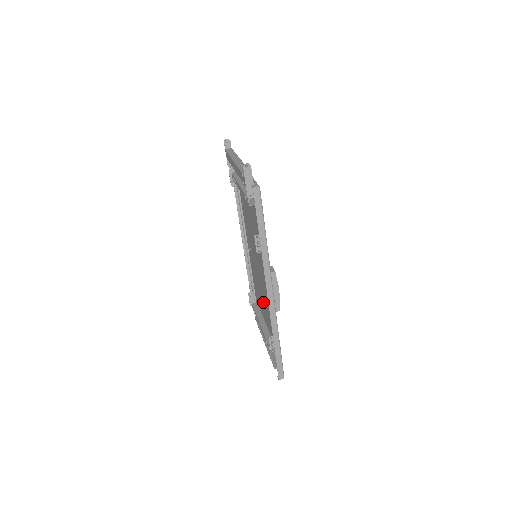
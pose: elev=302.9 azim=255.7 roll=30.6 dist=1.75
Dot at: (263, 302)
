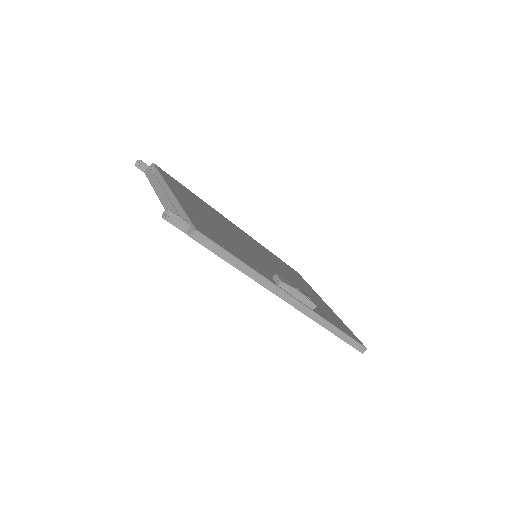
Dot at: occluded
